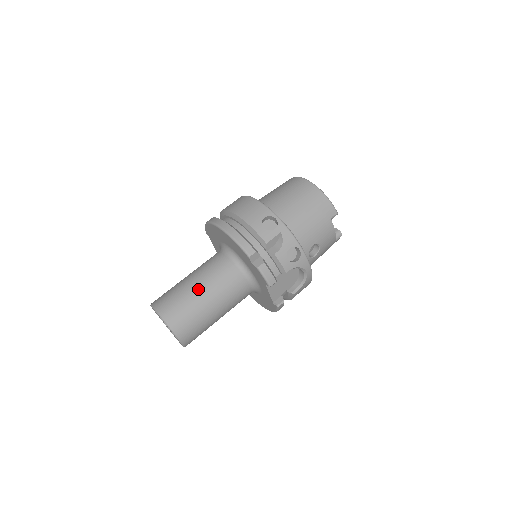
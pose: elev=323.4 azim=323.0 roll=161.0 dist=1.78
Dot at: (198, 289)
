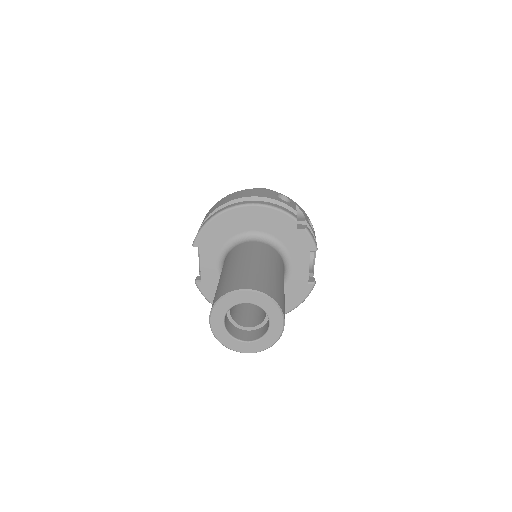
Dot at: (263, 265)
